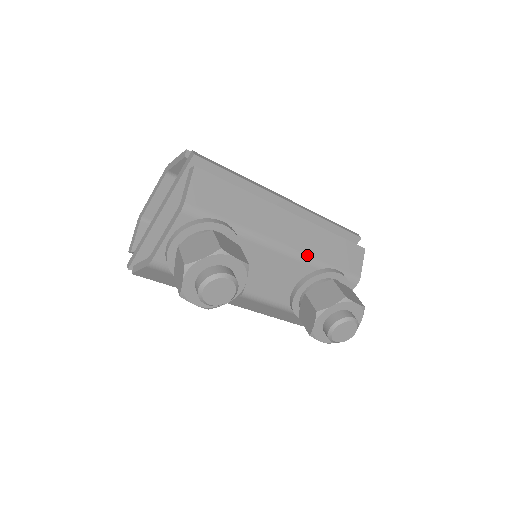
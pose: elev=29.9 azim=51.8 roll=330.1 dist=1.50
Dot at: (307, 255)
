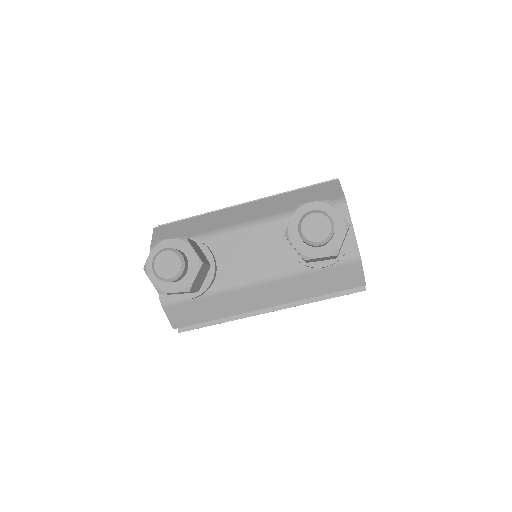
Dot at: (271, 216)
